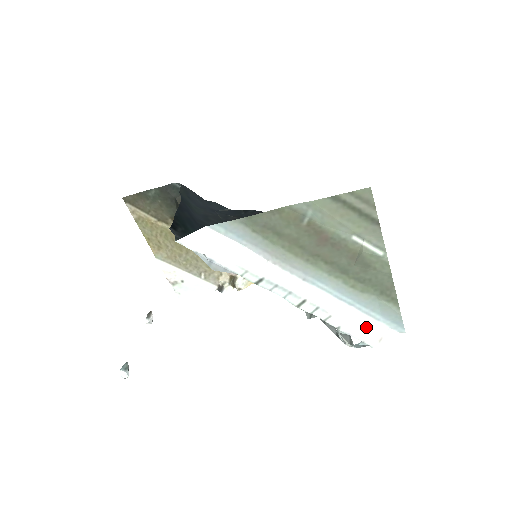
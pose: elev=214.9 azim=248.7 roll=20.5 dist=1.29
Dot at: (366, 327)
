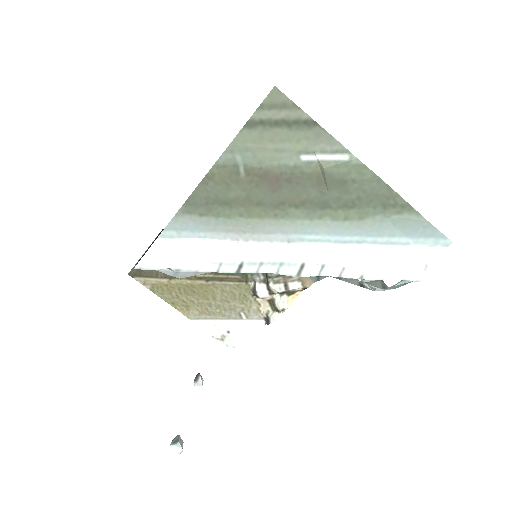
Dot at: (397, 260)
